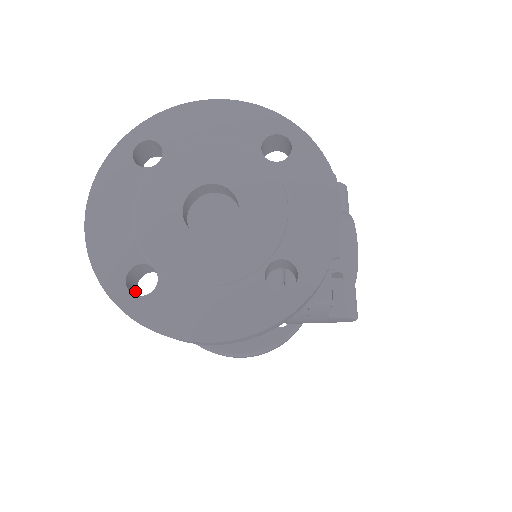
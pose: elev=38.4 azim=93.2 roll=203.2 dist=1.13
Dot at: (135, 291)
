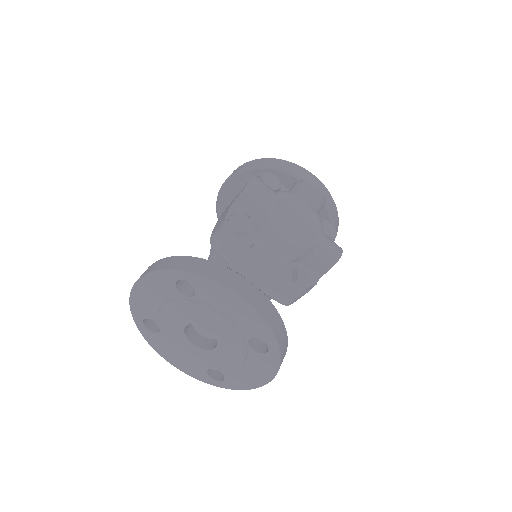
Dot at: occluded
